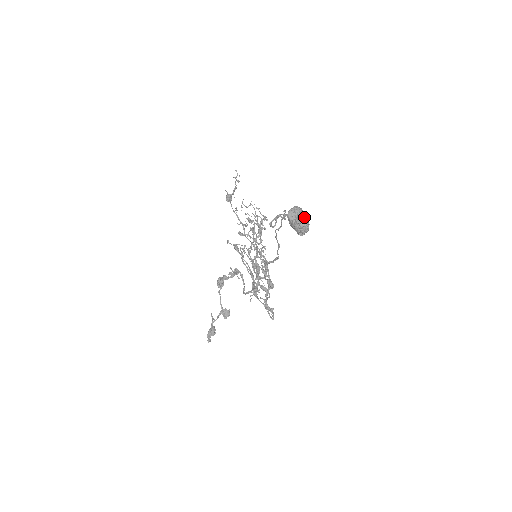
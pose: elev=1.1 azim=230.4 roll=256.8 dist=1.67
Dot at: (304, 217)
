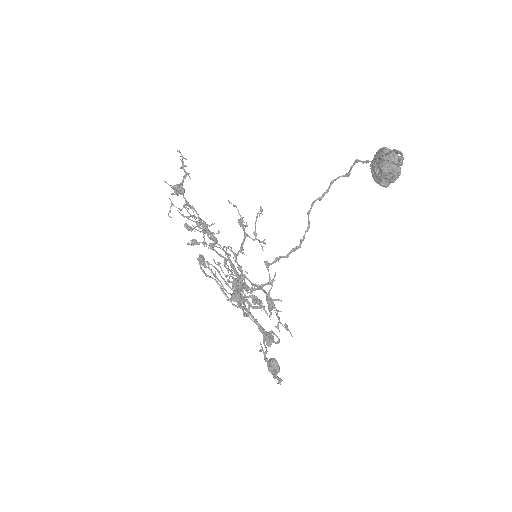
Dot at: occluded
